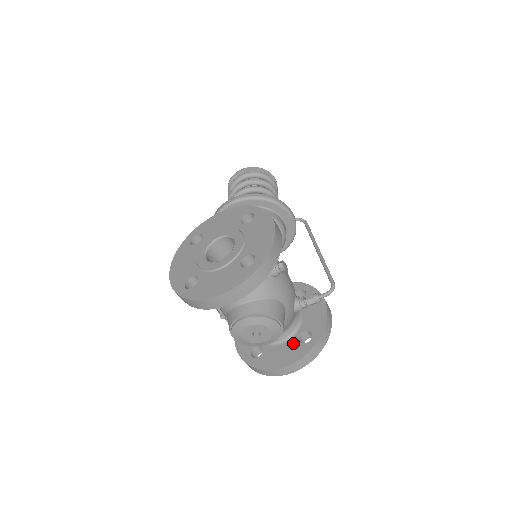
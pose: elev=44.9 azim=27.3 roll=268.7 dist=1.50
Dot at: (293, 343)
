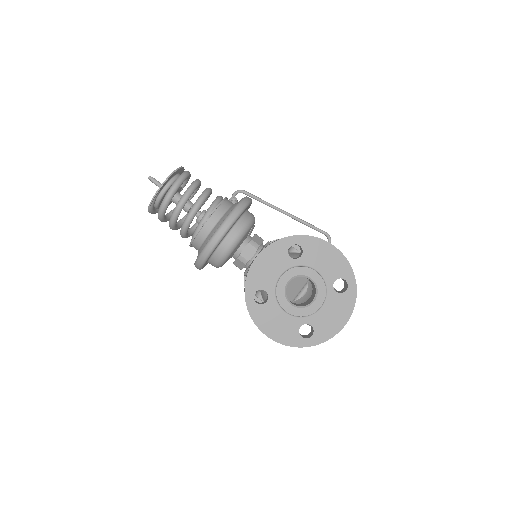
Dot at: occluded
